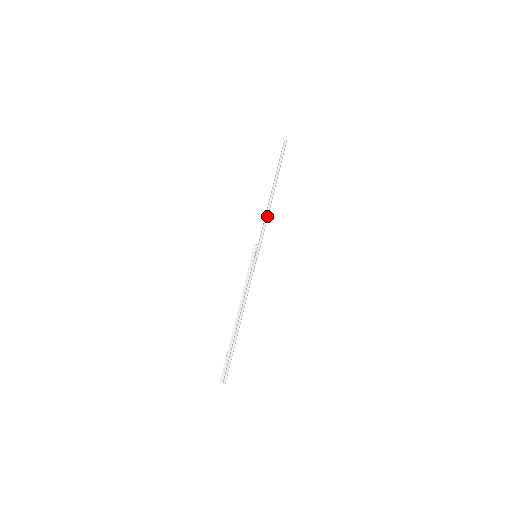
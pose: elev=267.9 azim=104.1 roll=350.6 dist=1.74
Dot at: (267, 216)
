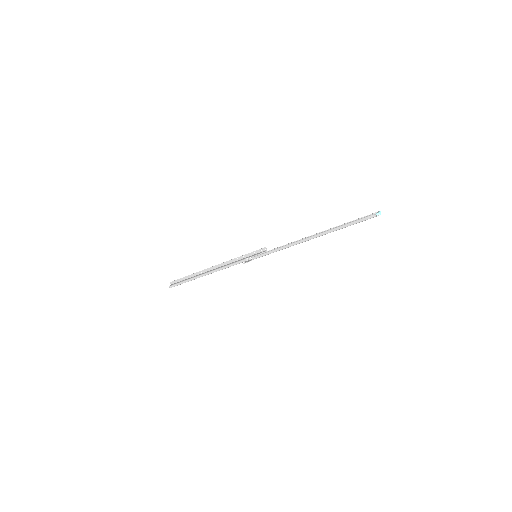
Dot at: (290, 246)
